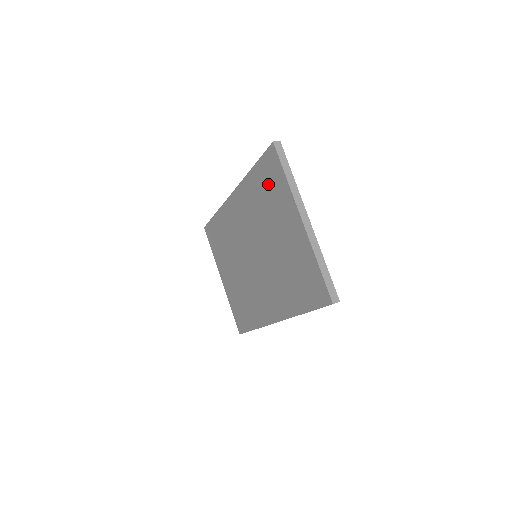
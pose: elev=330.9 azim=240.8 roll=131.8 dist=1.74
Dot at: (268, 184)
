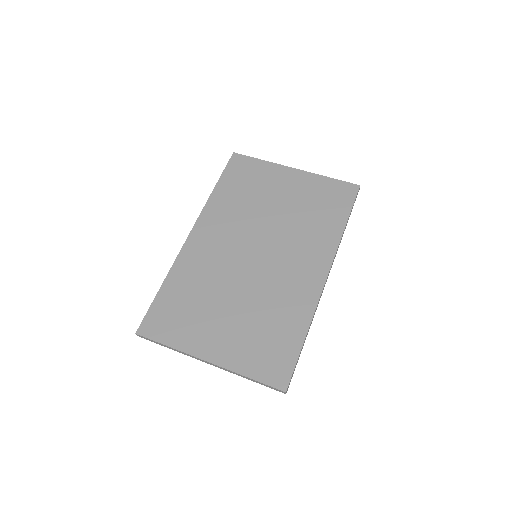
Dot at: (243, 179)
